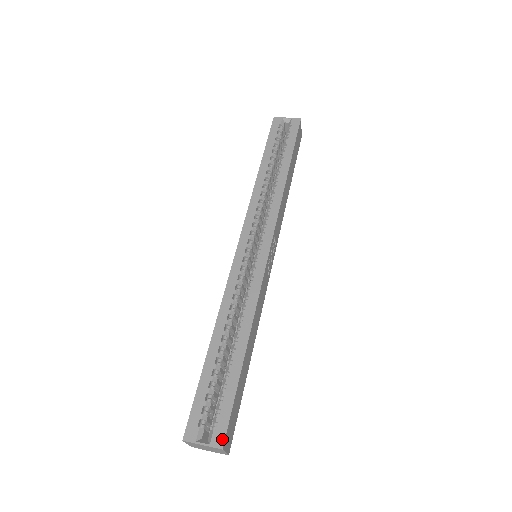
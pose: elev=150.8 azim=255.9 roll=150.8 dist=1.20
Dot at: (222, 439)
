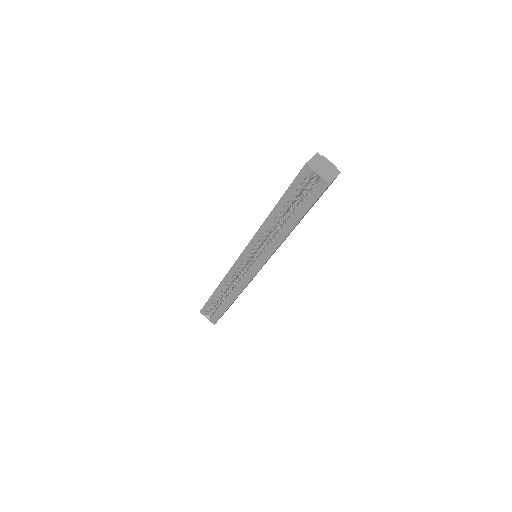
Dot at: (215, 322)
